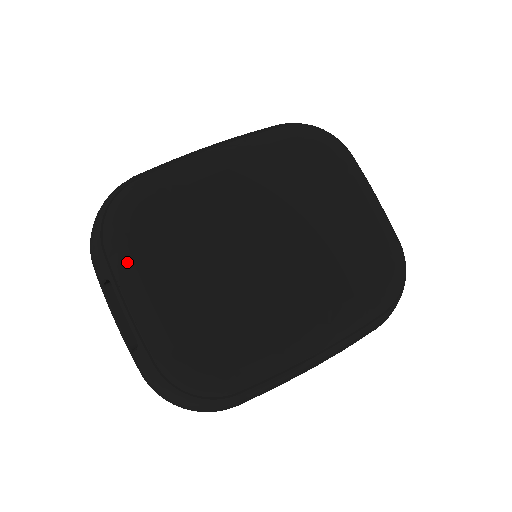
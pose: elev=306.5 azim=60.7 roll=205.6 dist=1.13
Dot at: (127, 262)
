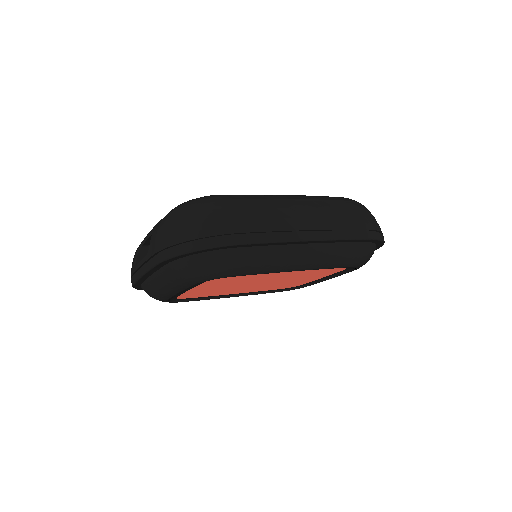
Dot at: occluded
